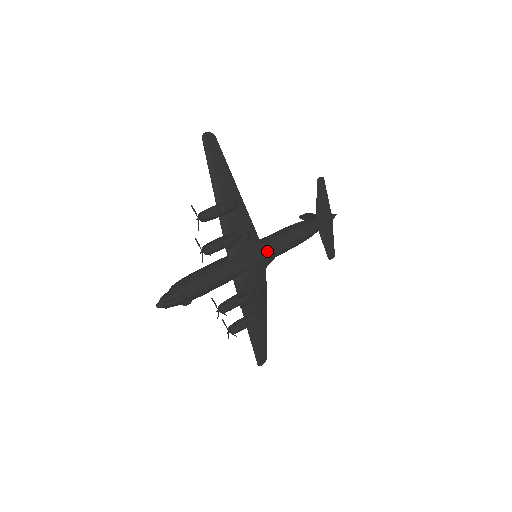
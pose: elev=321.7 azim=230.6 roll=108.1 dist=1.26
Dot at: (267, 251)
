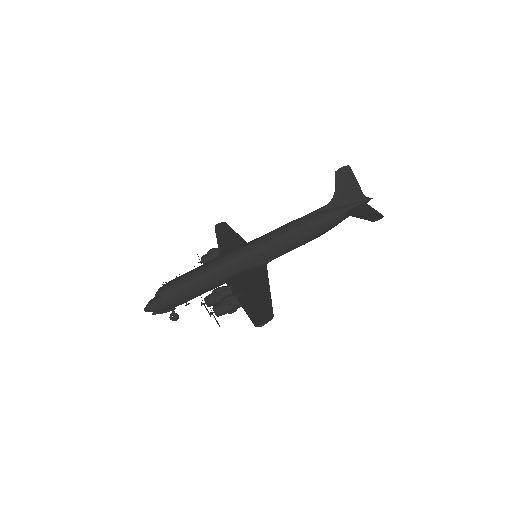
Dot at: occluded
